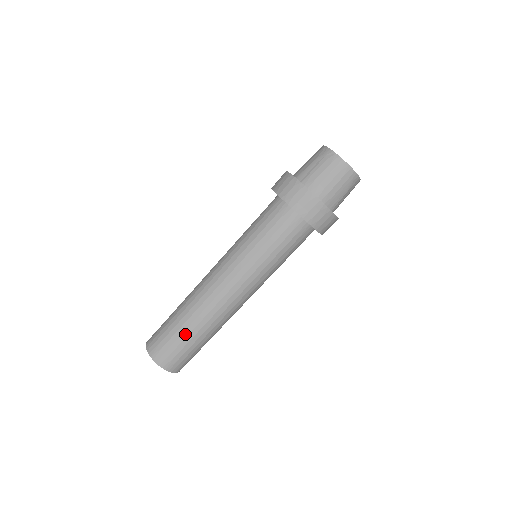
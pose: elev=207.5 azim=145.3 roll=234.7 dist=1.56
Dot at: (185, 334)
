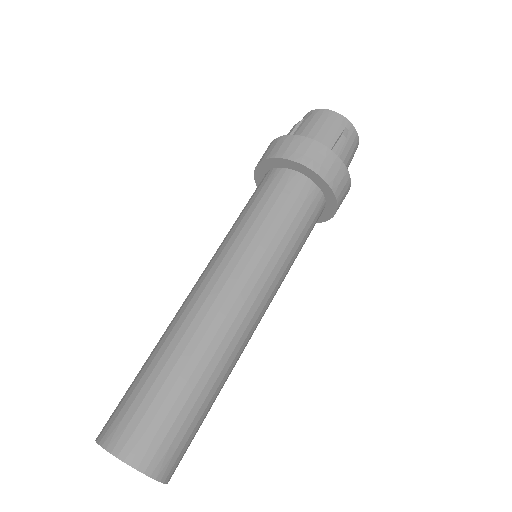
Dot at: (161, 379)
